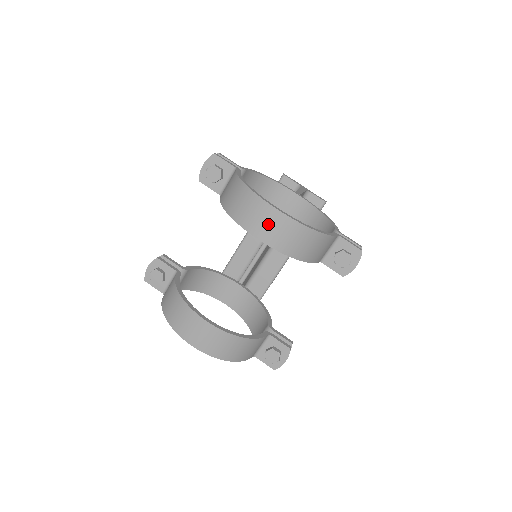
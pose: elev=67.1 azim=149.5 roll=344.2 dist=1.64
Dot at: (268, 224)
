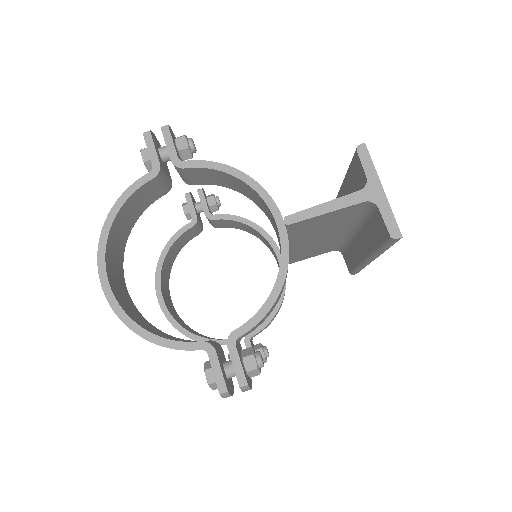
Dot at: occluded
